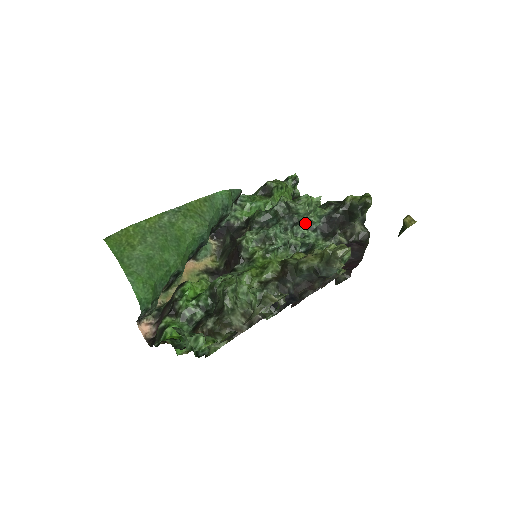
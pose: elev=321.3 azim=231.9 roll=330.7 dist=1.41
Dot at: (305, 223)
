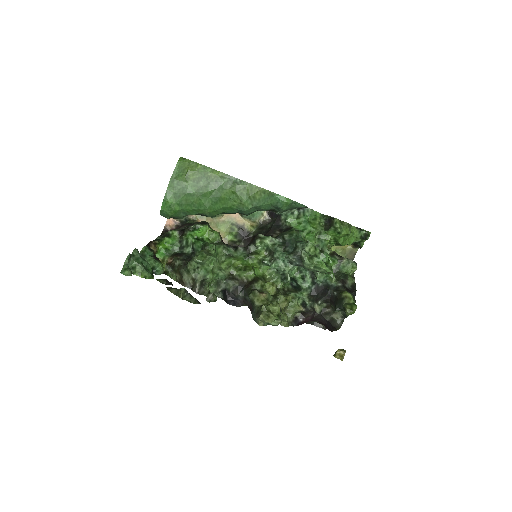
Dot at: (313, 272)
